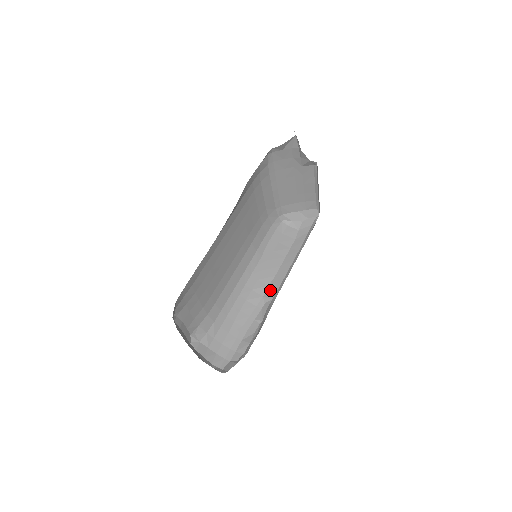
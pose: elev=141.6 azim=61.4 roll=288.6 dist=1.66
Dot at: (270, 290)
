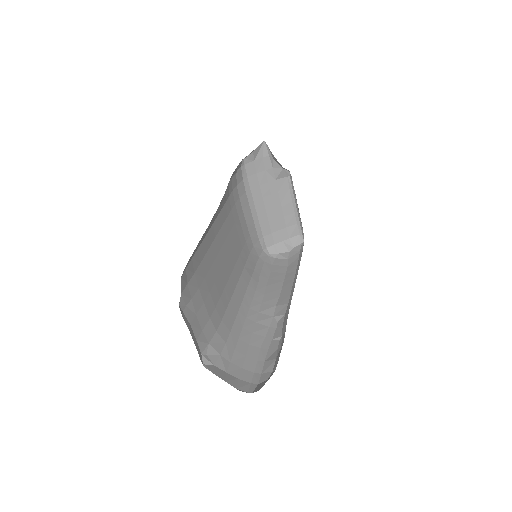
Dot at: (279, 308)
